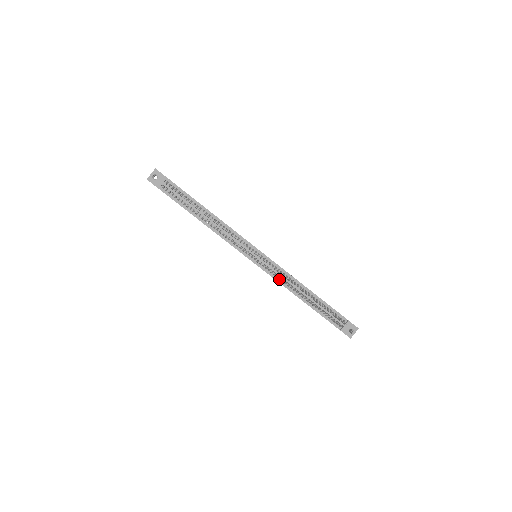
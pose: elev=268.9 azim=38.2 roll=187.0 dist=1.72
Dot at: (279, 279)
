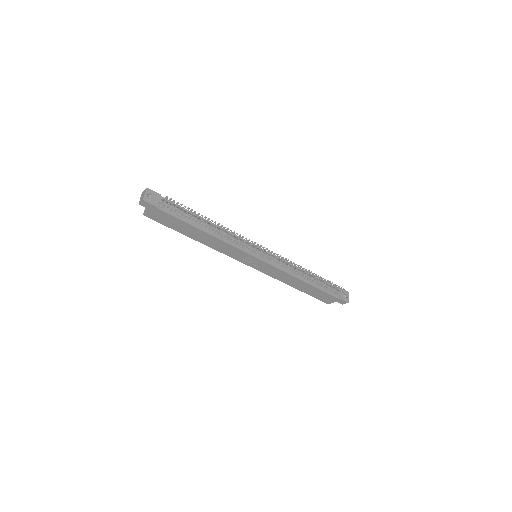
Dot at: (284, 269)
